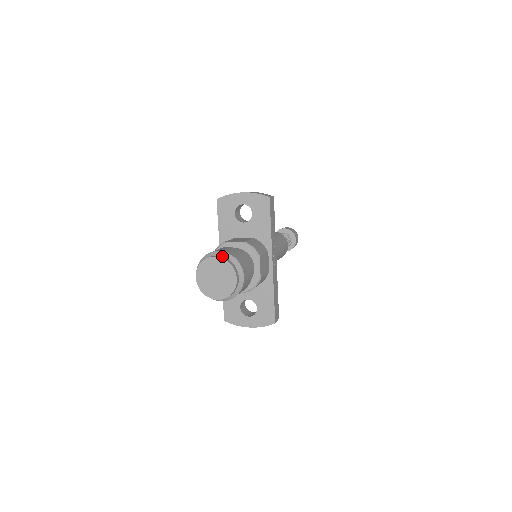
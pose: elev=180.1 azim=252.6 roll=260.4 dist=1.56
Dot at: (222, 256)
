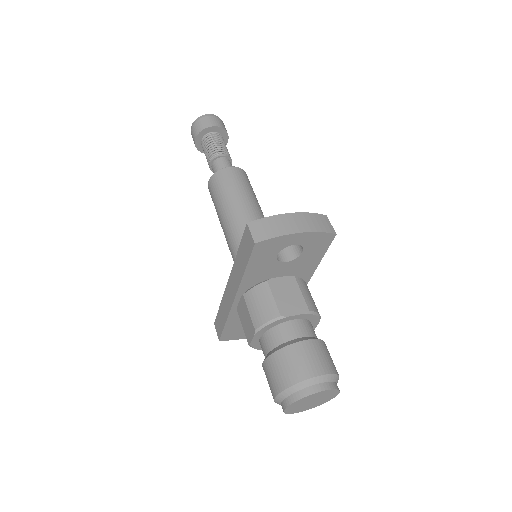
Dot at: (326, 382)
